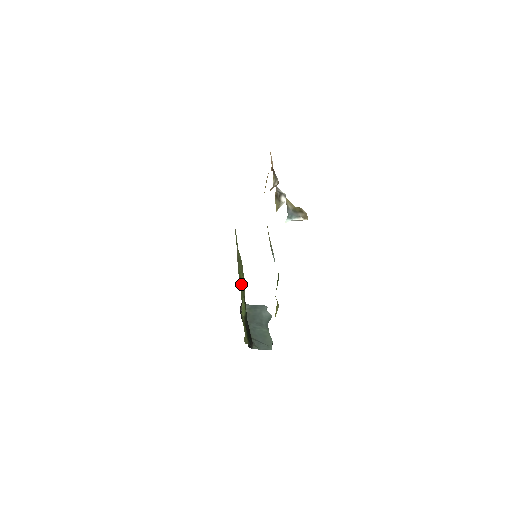
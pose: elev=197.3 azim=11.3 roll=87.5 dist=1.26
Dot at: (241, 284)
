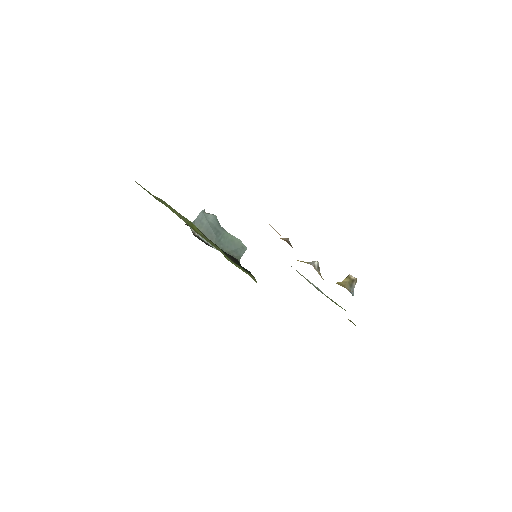
Dot at: (206, 239)
